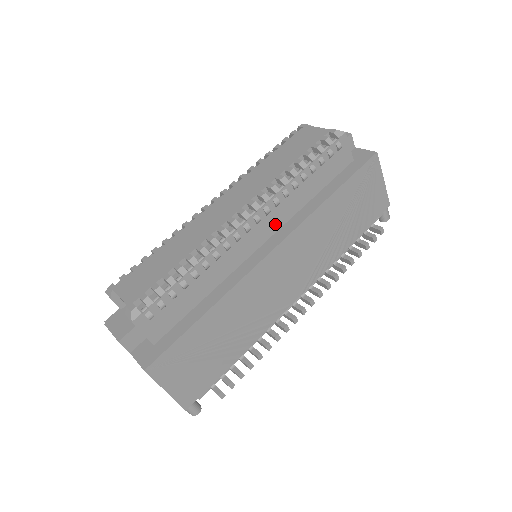
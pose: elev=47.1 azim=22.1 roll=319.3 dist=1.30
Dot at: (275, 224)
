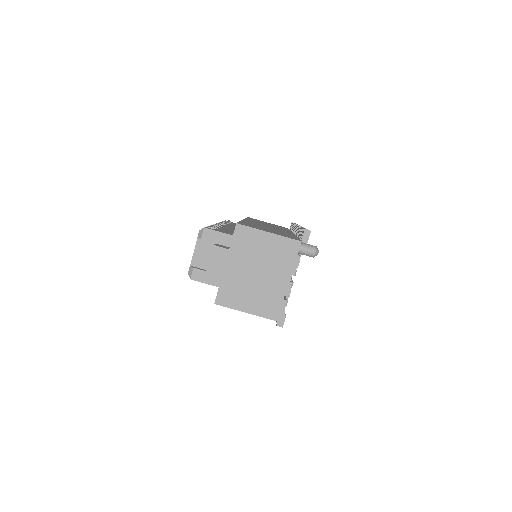
Dot at: occluded
